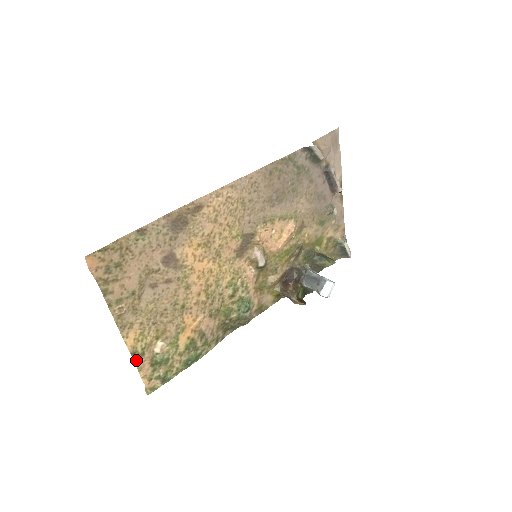
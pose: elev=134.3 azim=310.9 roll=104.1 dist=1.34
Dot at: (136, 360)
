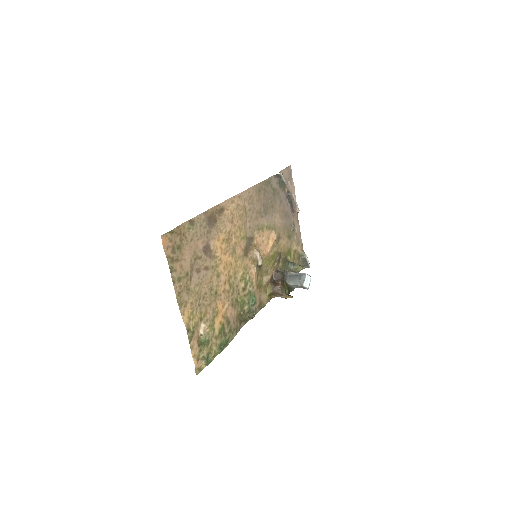
Dot at: (189, 337)
